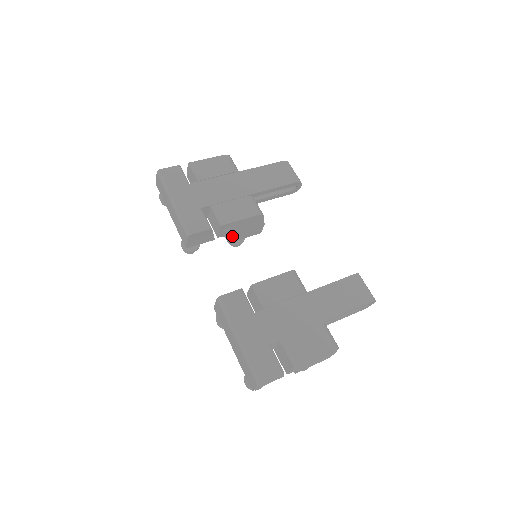
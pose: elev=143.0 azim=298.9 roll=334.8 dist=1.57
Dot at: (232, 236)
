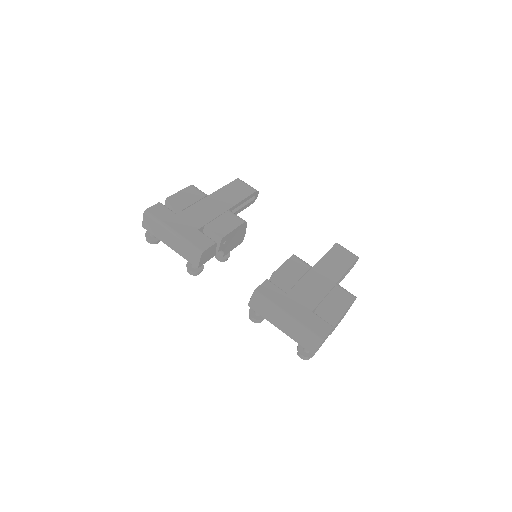
Dot at: (226, 249)
